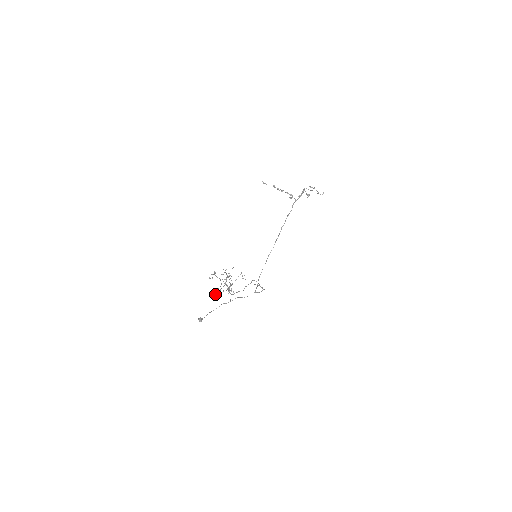
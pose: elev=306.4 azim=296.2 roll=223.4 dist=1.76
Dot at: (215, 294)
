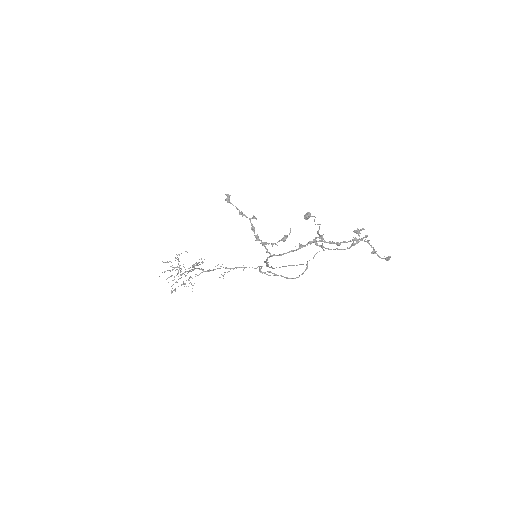
Dot at: (196, 265)
